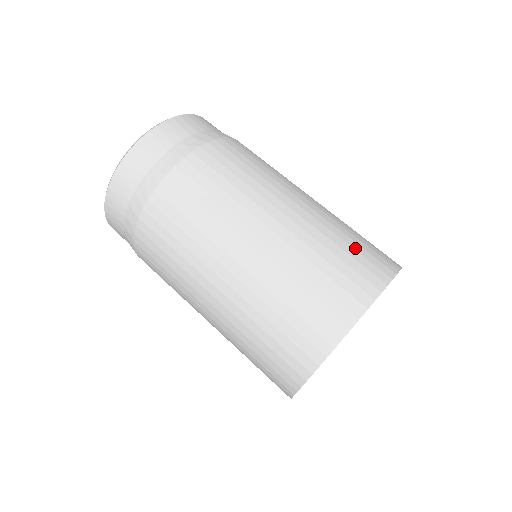
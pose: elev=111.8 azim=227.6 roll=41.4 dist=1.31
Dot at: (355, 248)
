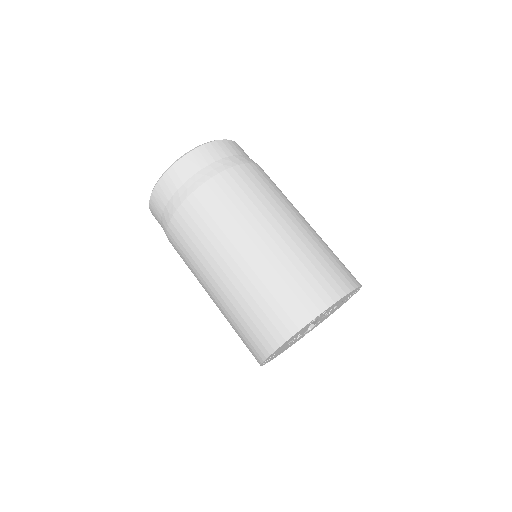
Dot at: (285, 294)
